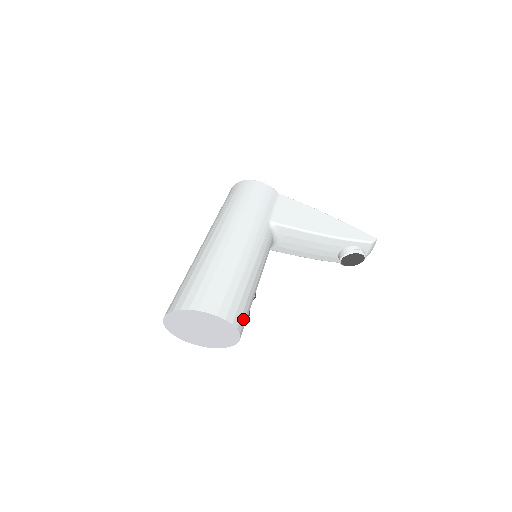
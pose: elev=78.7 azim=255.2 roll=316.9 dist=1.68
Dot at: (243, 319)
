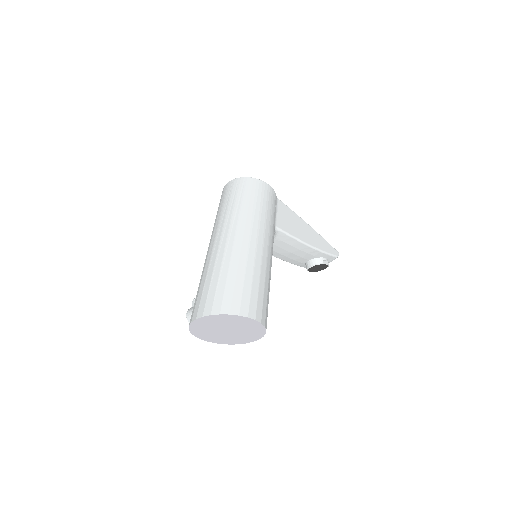
Dot at: occluded
